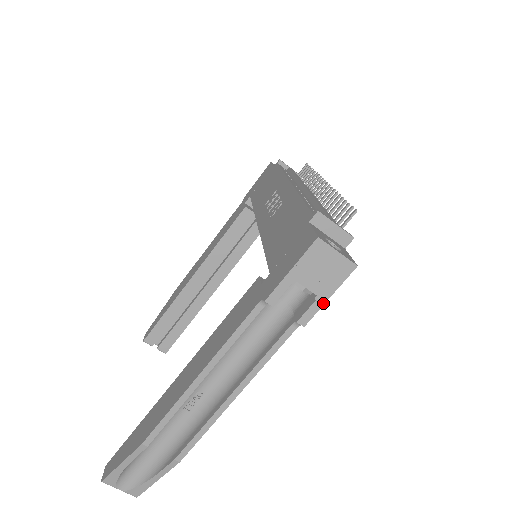
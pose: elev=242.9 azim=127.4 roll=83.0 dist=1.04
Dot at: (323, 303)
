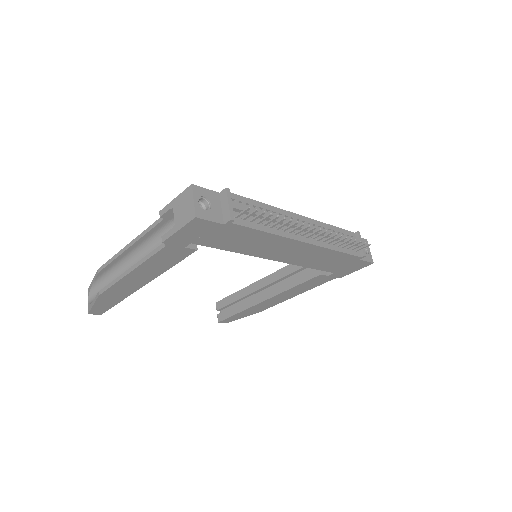
Dot at: (174, 232)
